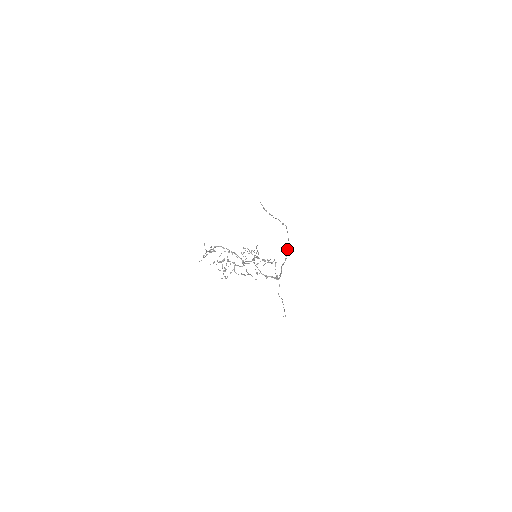
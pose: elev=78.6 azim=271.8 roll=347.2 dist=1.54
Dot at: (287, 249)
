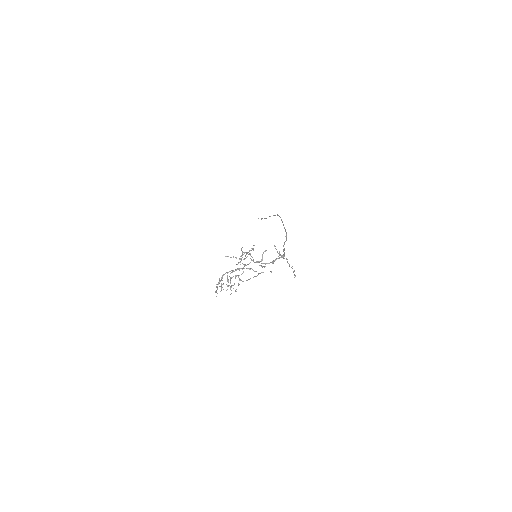
Dot at: occluded
